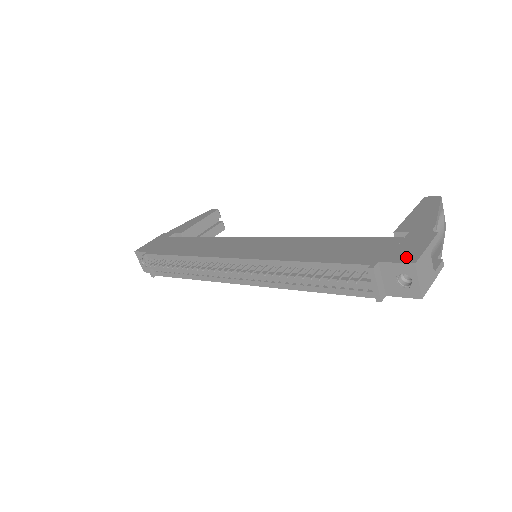
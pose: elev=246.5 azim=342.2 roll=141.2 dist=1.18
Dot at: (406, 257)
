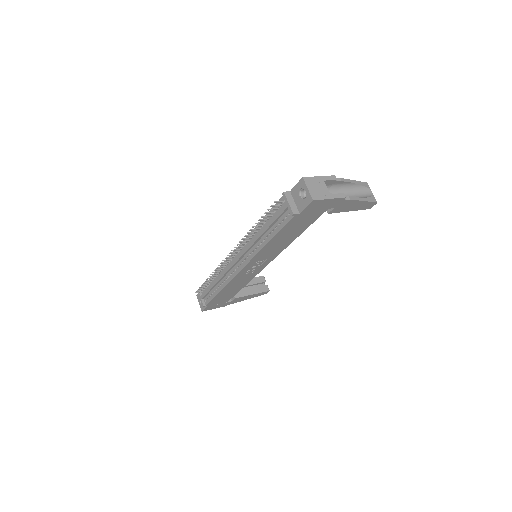
Dot at: occluded
